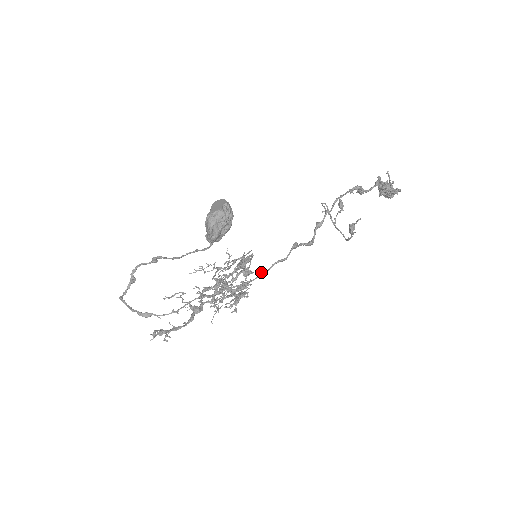
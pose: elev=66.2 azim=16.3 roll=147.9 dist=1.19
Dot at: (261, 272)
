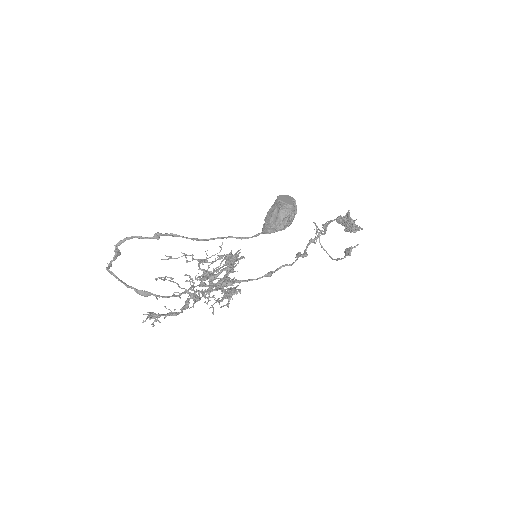
Dot at: (269, 272)
